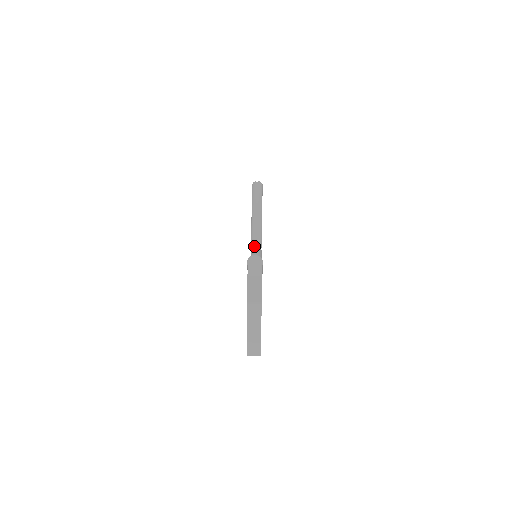
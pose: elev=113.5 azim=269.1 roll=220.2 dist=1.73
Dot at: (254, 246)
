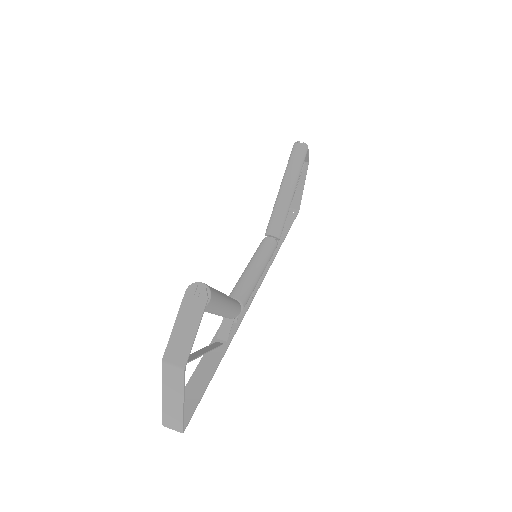
Dot at: (269, 235)
